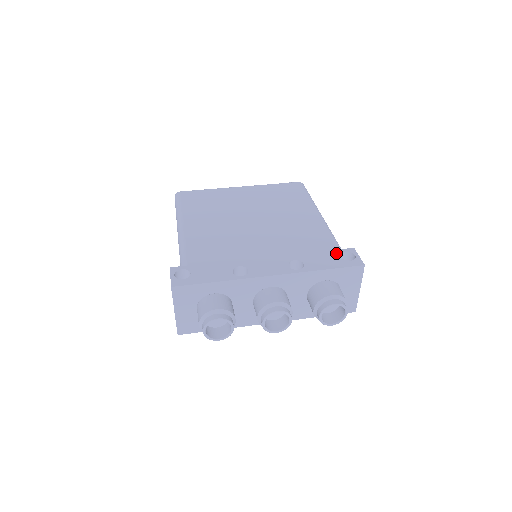
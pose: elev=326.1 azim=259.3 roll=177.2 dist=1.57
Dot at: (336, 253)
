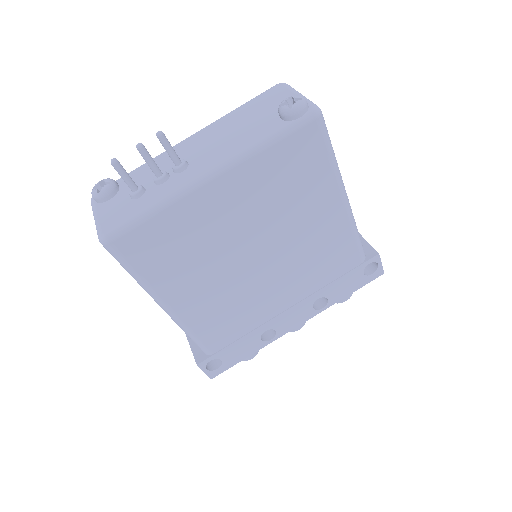
Dot at: (360, 271)
